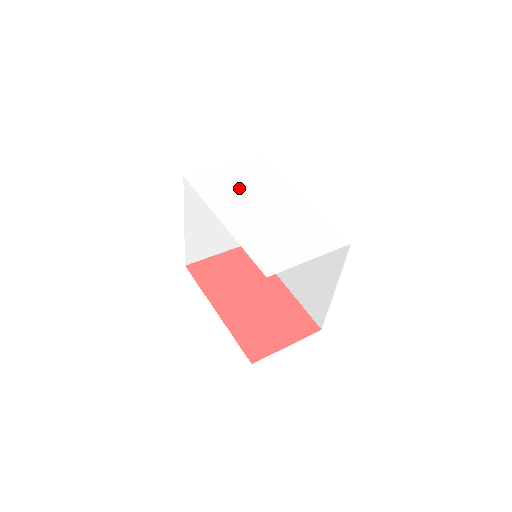
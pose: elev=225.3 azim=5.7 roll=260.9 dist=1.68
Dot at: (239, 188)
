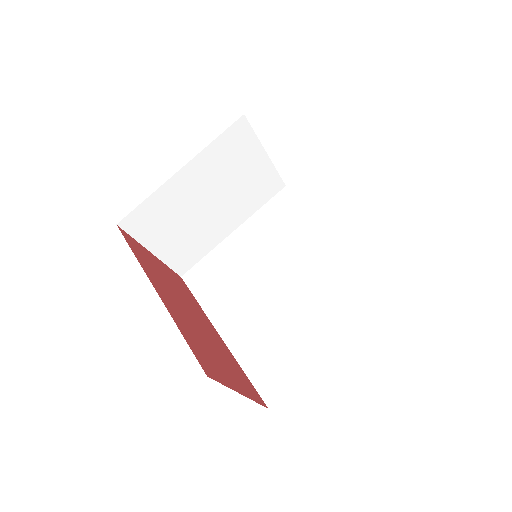
Dot at: occluded
